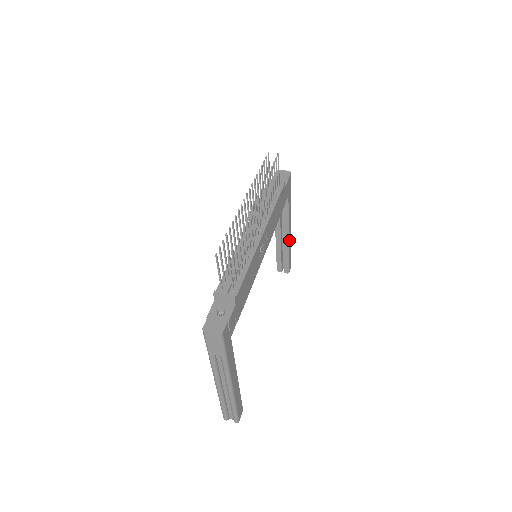
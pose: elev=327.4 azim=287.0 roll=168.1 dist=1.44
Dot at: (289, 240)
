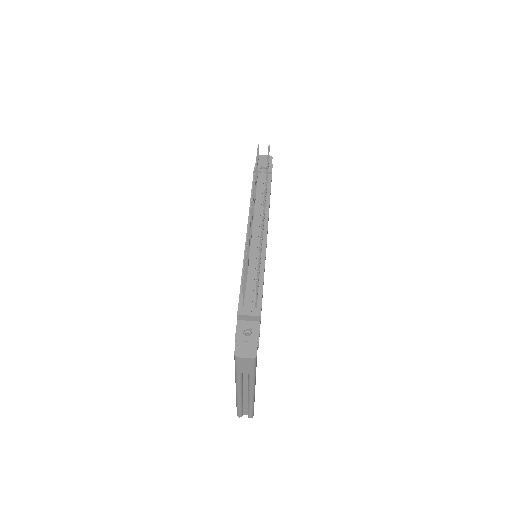
Dot at: occluded
